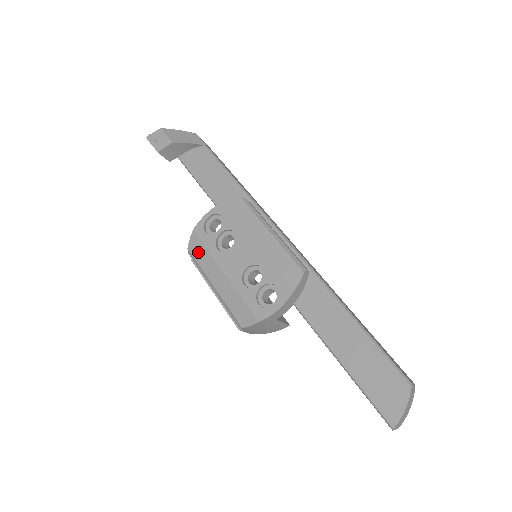
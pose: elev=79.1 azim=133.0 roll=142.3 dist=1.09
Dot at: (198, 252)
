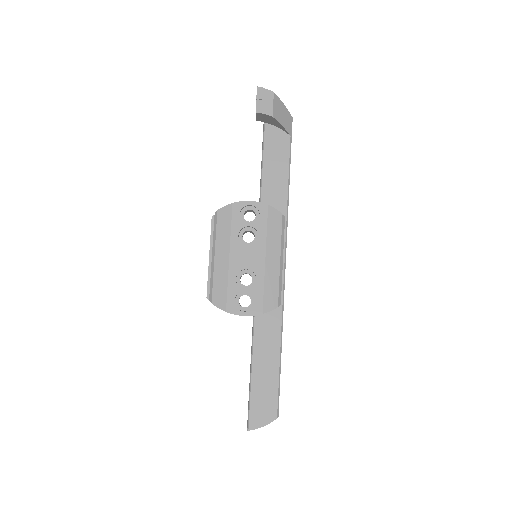
Dot at: (223, 222)
